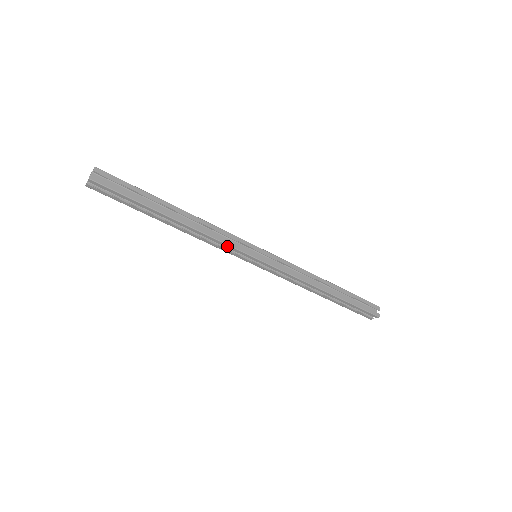
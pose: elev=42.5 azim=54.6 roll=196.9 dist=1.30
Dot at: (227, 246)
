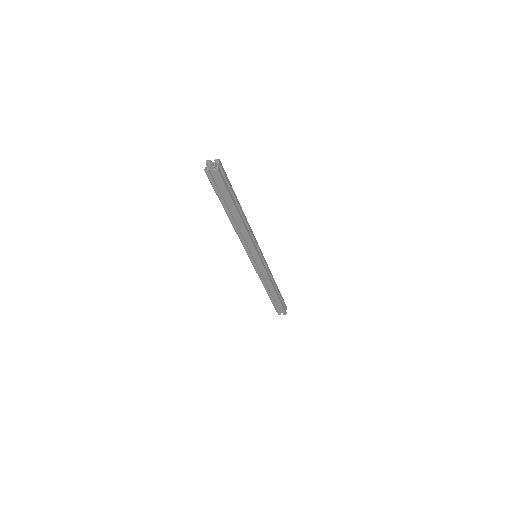
Dot at: (252, 245)
